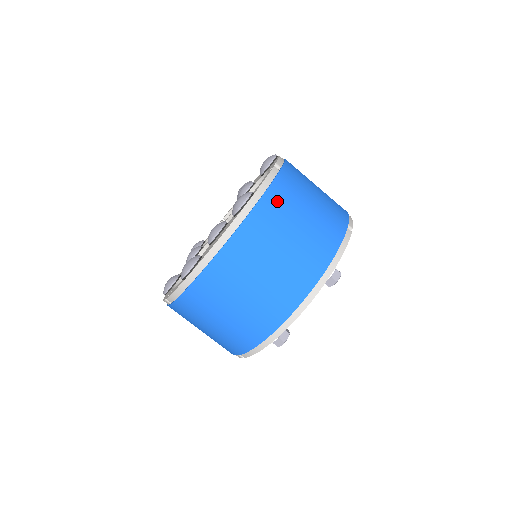
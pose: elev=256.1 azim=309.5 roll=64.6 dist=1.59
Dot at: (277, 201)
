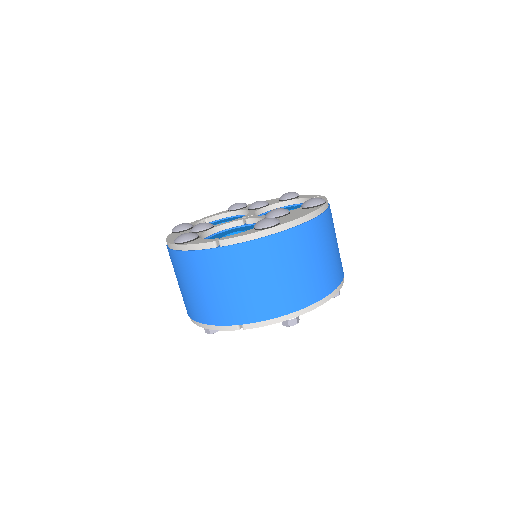
Dot at: occluded
